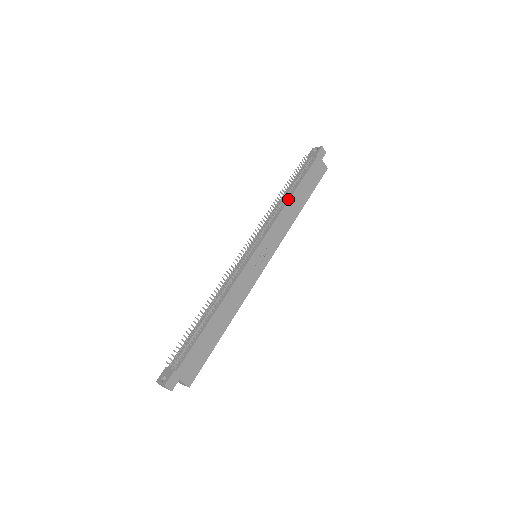
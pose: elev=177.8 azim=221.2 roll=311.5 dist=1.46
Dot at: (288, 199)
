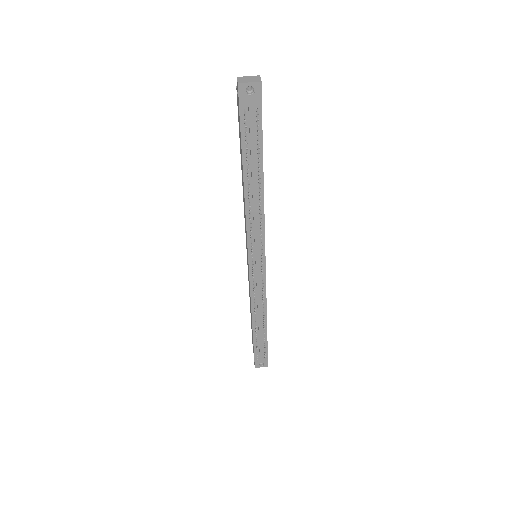
Dot at: (263, 194)
